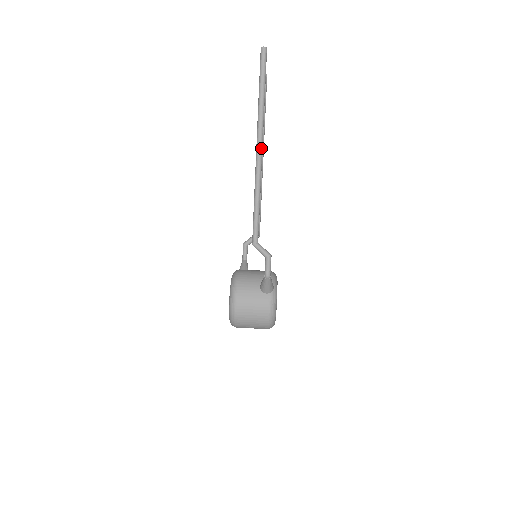
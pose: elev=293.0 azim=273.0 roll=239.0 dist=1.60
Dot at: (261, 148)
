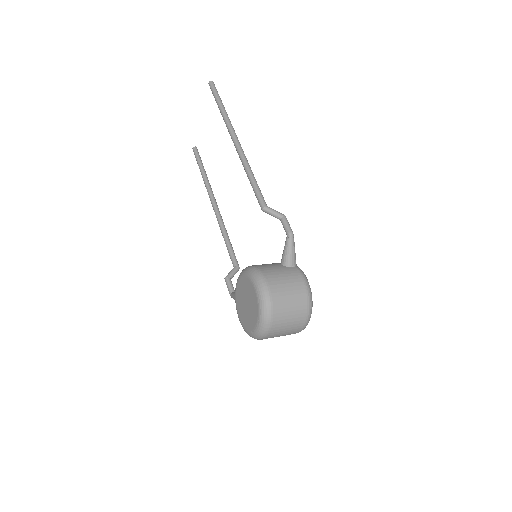
Dot at: (237, 137)
